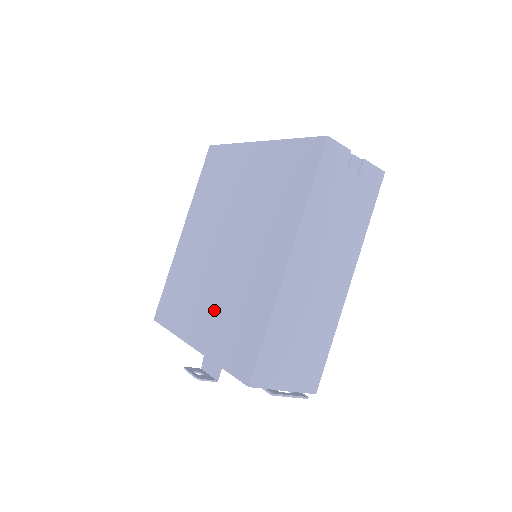
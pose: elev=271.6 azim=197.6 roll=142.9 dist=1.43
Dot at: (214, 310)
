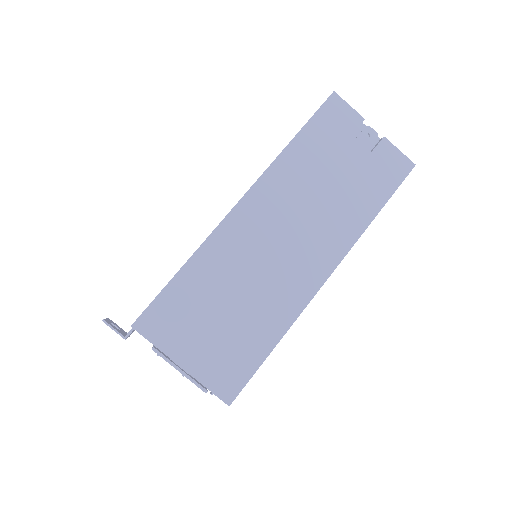
Dot at: occluded
